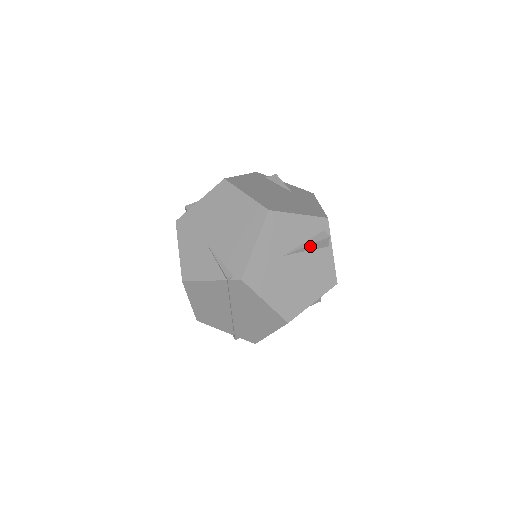
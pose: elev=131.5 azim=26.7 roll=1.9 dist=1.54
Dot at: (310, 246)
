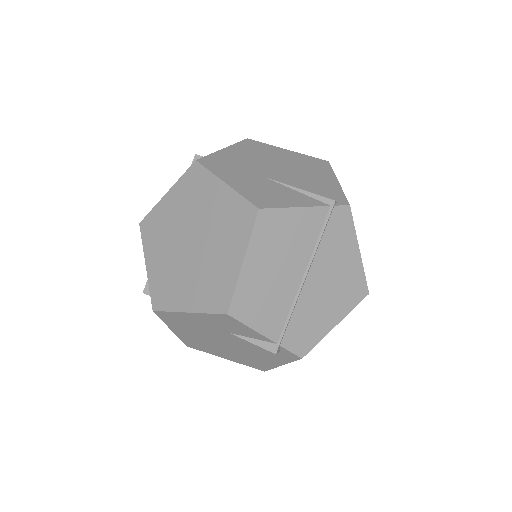
Dot at: occluded
